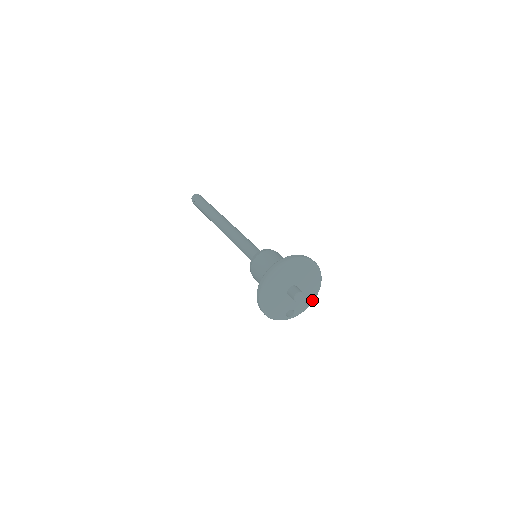
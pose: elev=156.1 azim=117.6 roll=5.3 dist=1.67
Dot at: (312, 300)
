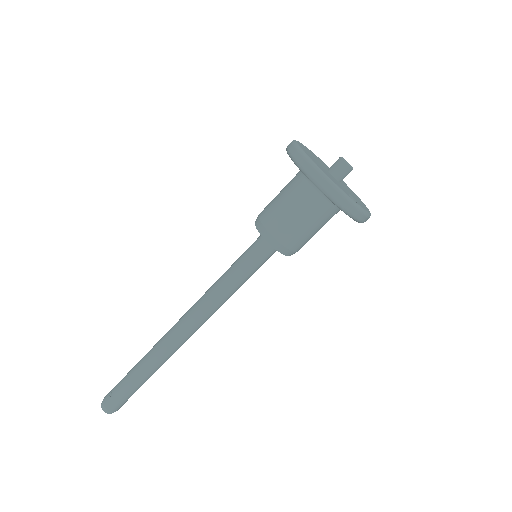
Dot at: (367, 209)
